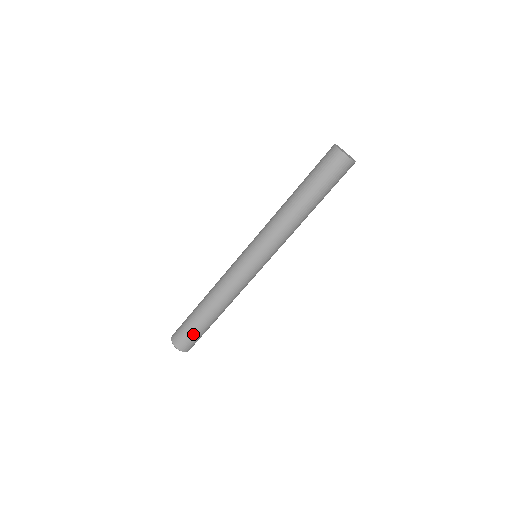
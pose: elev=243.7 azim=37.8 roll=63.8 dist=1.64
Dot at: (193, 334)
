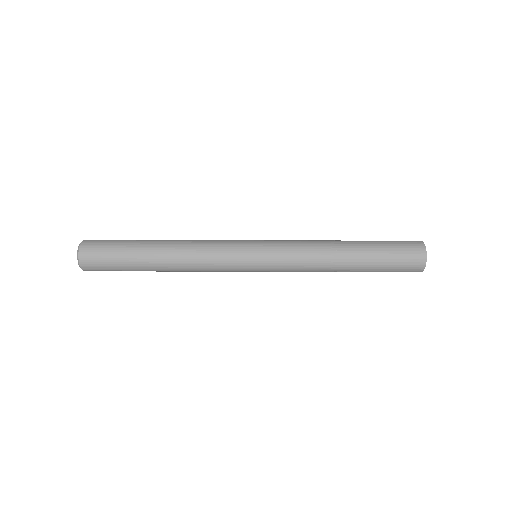
Dot at: (114, 265)
